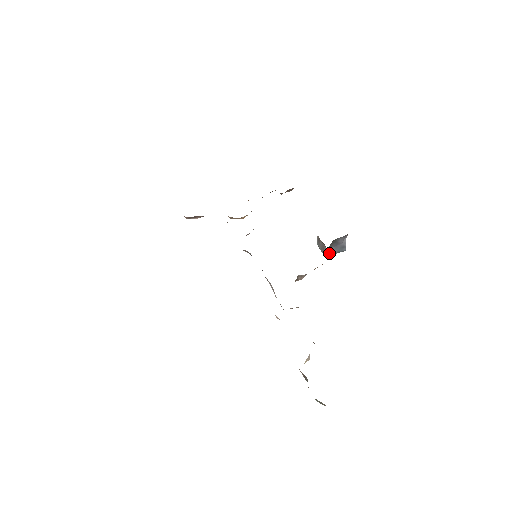
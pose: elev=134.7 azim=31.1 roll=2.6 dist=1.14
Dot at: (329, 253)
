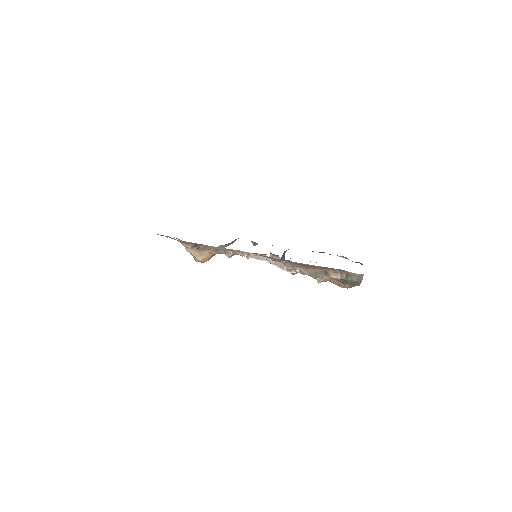
Dot at: occluded
